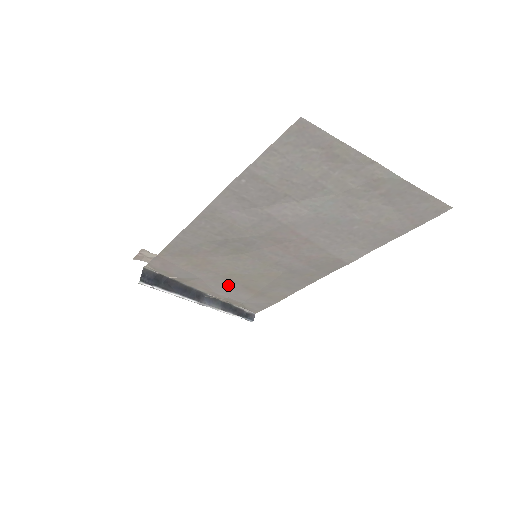
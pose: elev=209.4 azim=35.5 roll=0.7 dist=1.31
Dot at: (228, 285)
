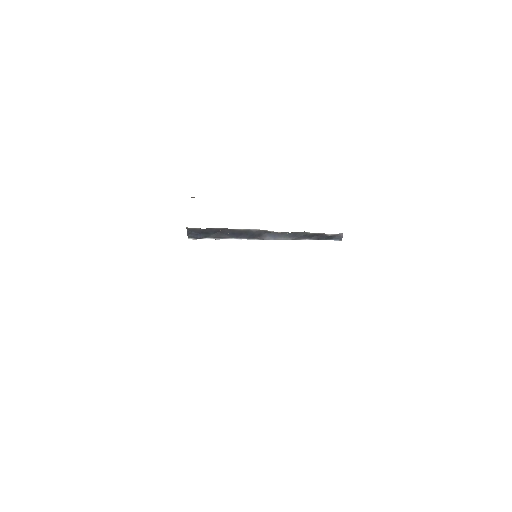
Dot at: occluded
